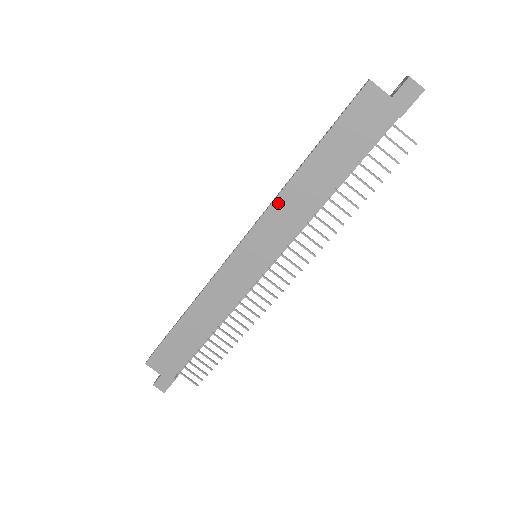
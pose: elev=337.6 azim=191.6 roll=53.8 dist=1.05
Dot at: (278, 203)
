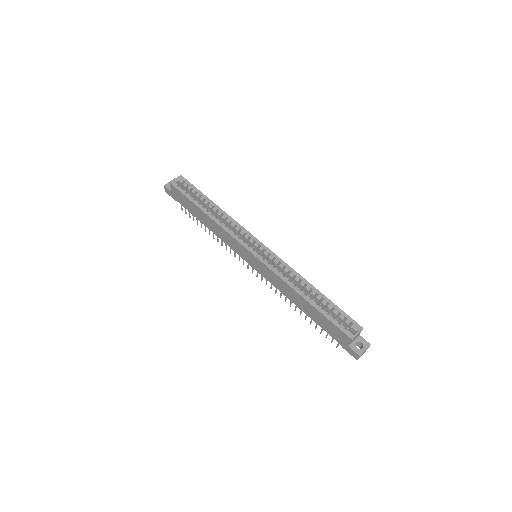
Dot at: (281, 280)
